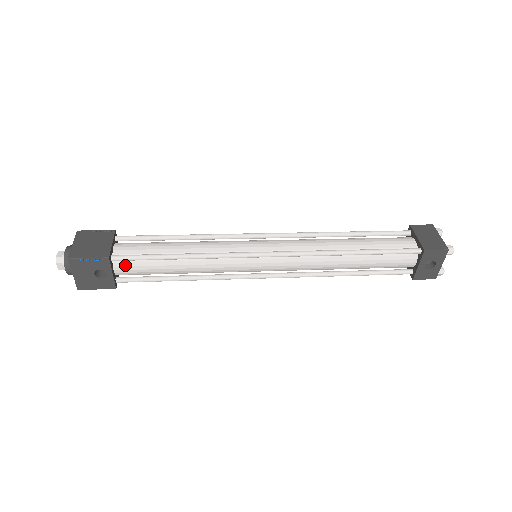
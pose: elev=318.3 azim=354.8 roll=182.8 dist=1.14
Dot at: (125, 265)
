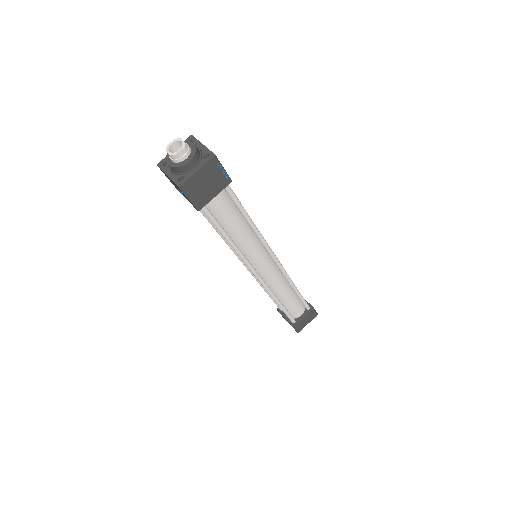
Dot at: occluded
